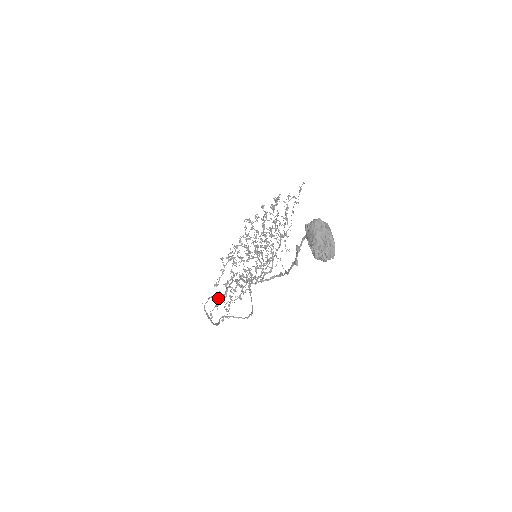
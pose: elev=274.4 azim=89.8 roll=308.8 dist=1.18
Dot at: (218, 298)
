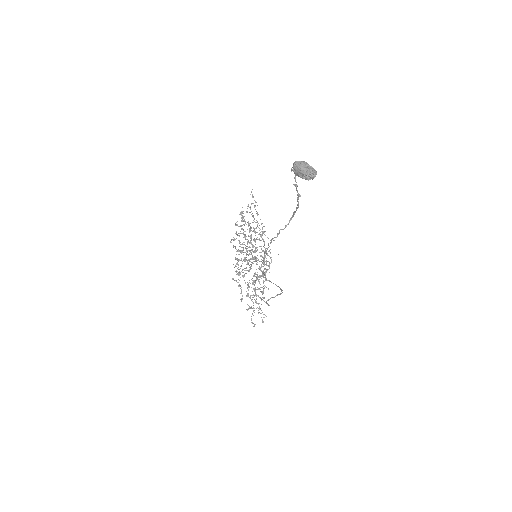
Dot at: (261, 276)
